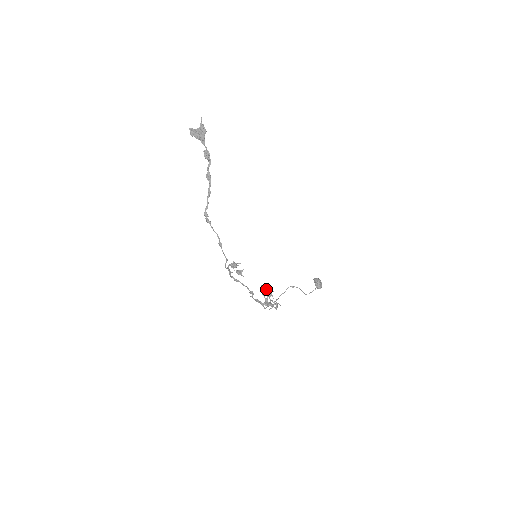
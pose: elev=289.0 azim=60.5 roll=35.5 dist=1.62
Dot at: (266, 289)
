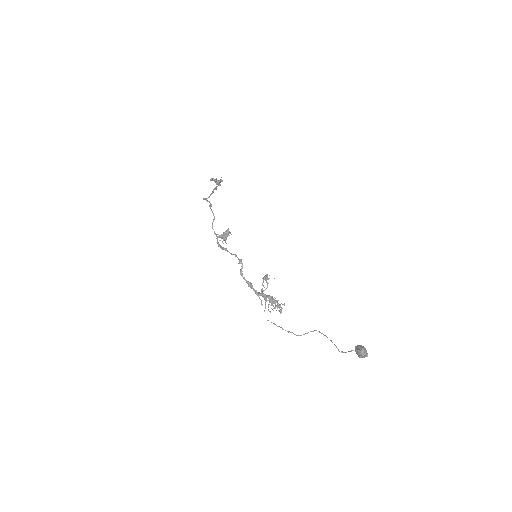
Dot at: (263, 277)
